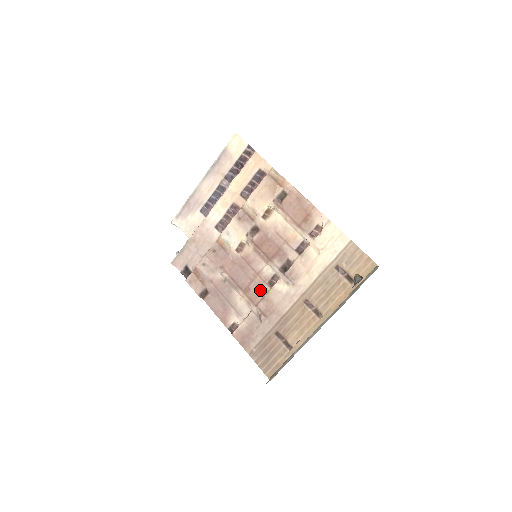
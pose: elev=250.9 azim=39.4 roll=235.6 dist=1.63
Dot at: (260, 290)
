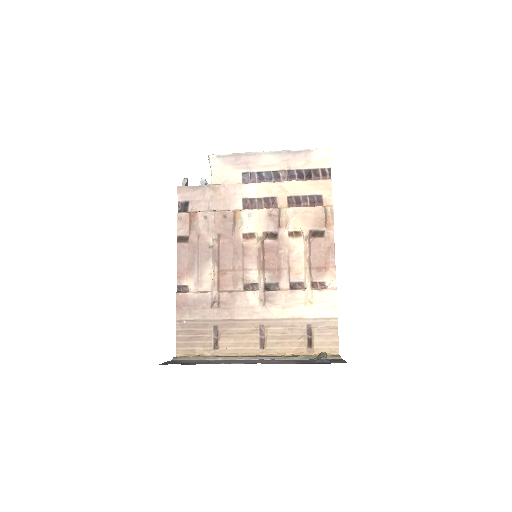
Dot at: (233, 283)
